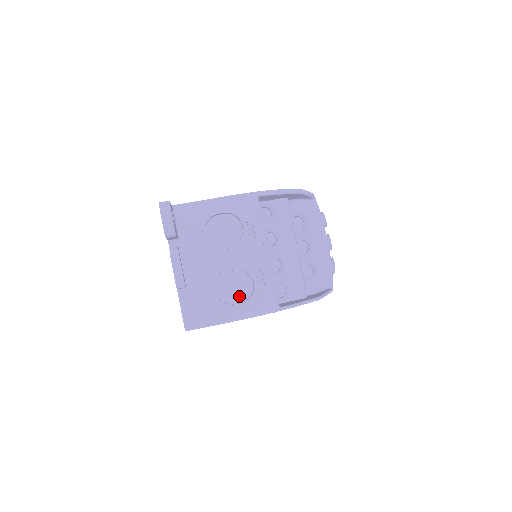
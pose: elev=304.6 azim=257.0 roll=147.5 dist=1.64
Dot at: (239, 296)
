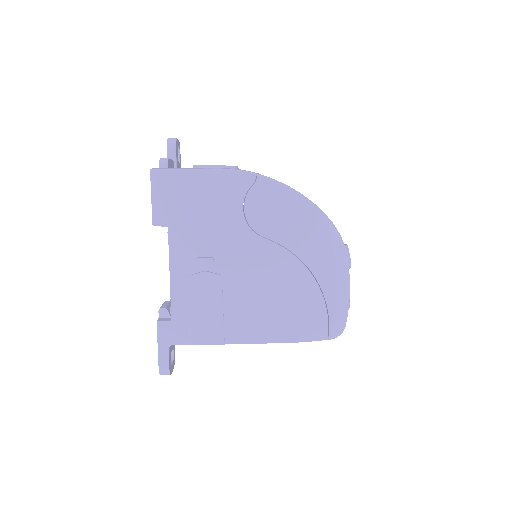
Dot at: occluded
